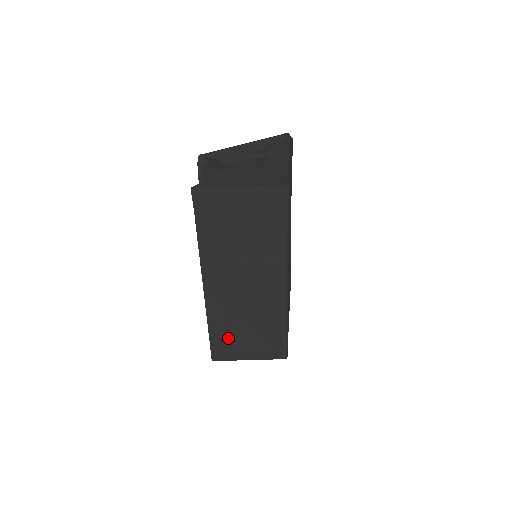
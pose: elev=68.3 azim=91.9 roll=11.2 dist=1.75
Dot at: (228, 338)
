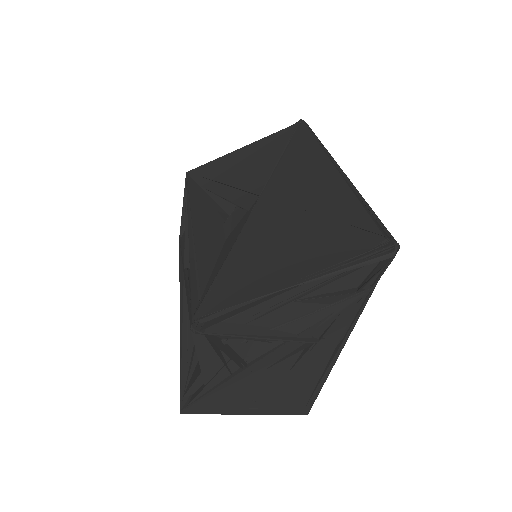
Dot at: occluded
